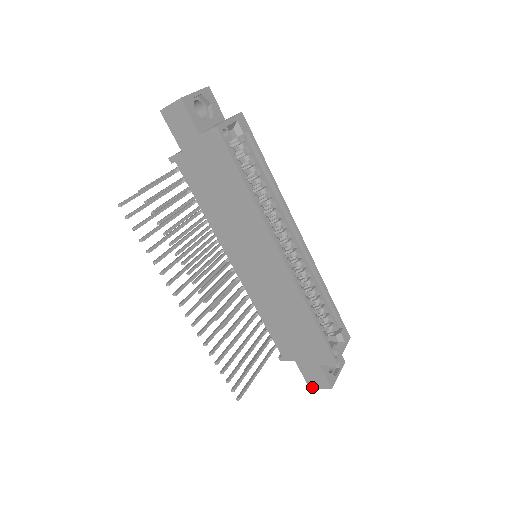
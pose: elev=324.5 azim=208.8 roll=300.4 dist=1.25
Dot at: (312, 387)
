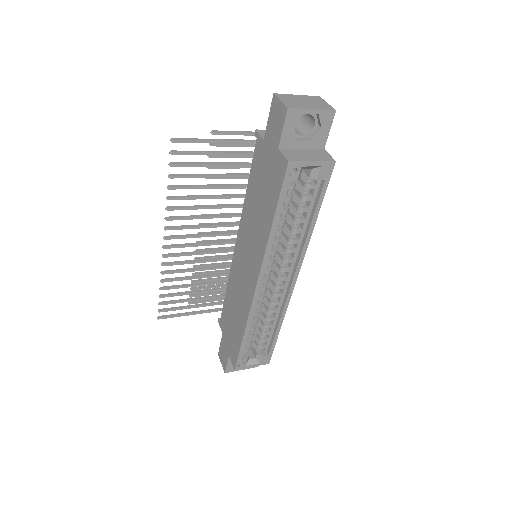
Dot at: (219, 356)
